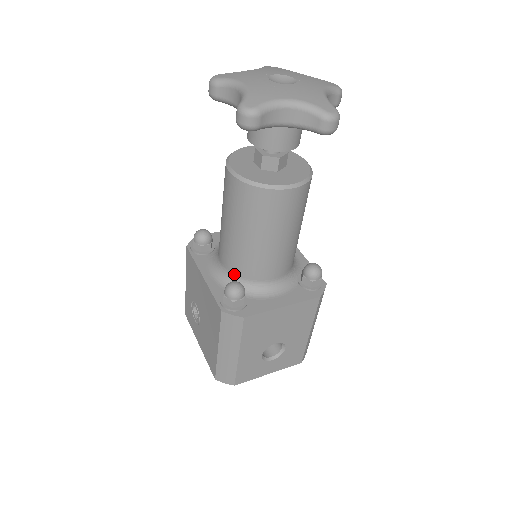
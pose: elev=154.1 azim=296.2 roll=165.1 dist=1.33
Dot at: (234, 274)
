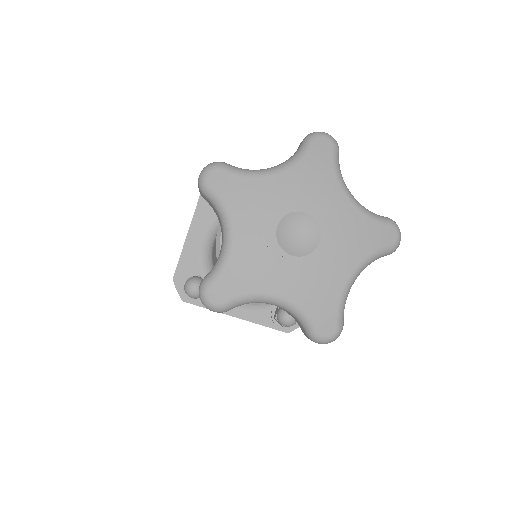
Dot at: occluded
